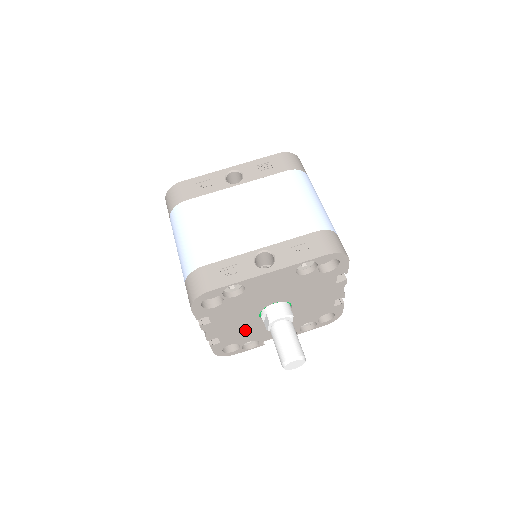
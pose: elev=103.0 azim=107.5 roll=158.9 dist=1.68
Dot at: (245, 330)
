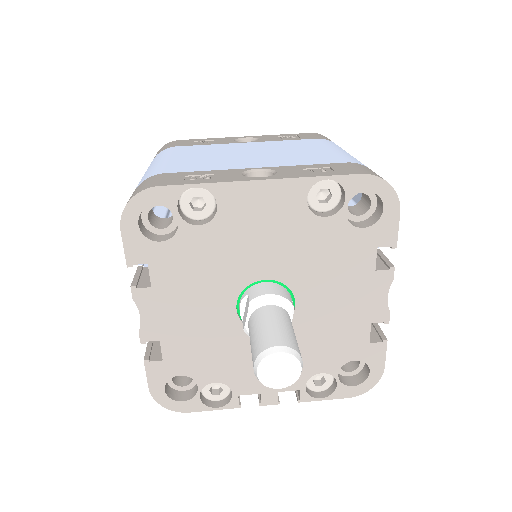
Dot at: (209, 342)
